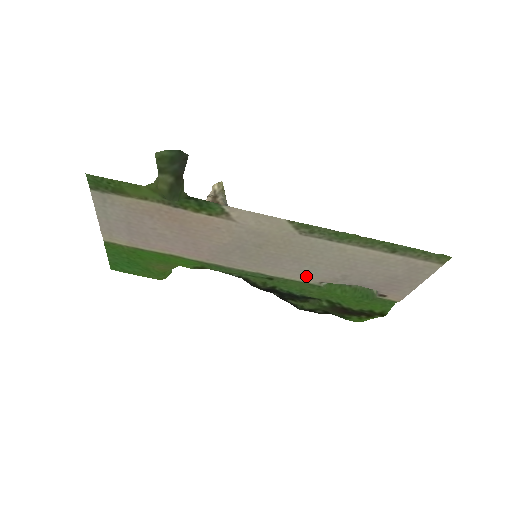
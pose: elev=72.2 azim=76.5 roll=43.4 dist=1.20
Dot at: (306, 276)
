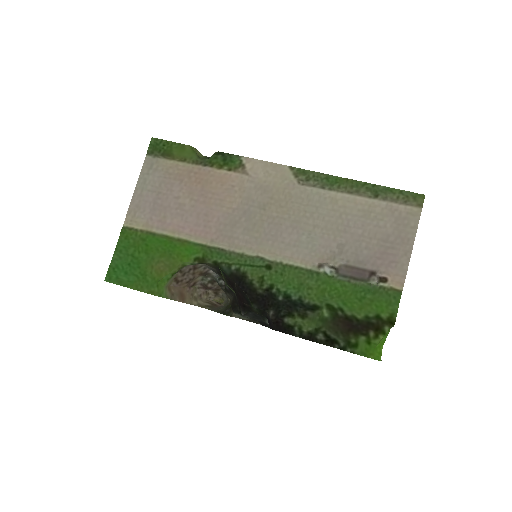
Dot at: (304, 254)
